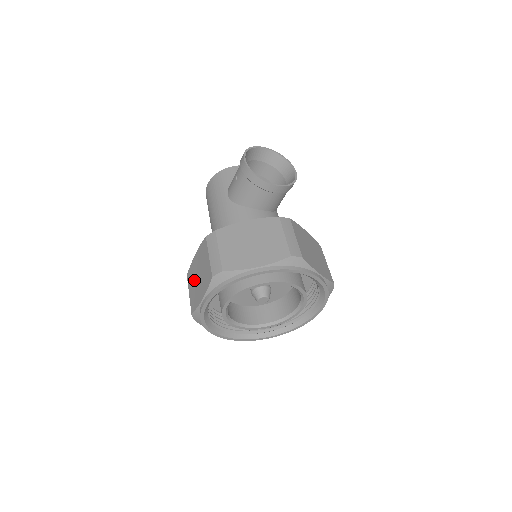
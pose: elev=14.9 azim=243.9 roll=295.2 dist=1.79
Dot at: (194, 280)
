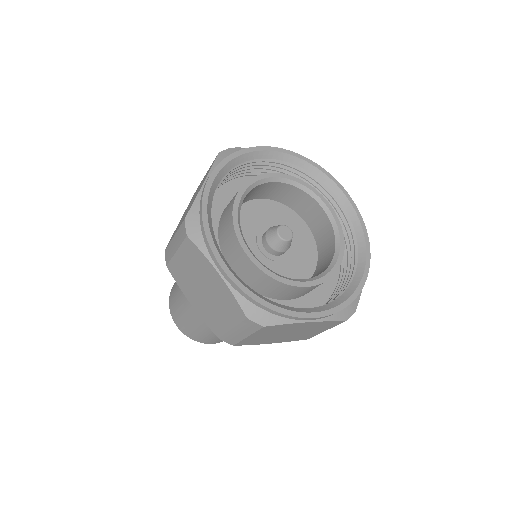
Dot at: (183, 216)
